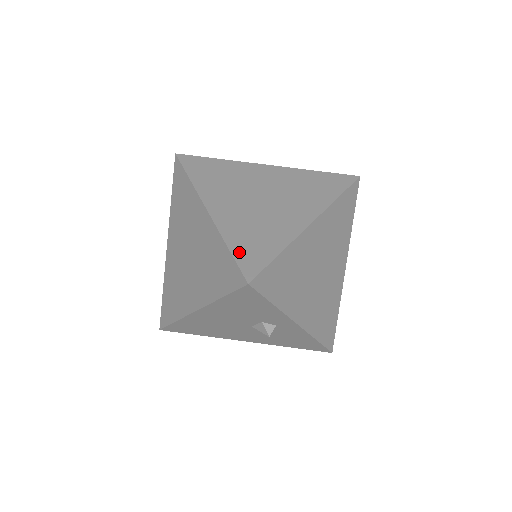
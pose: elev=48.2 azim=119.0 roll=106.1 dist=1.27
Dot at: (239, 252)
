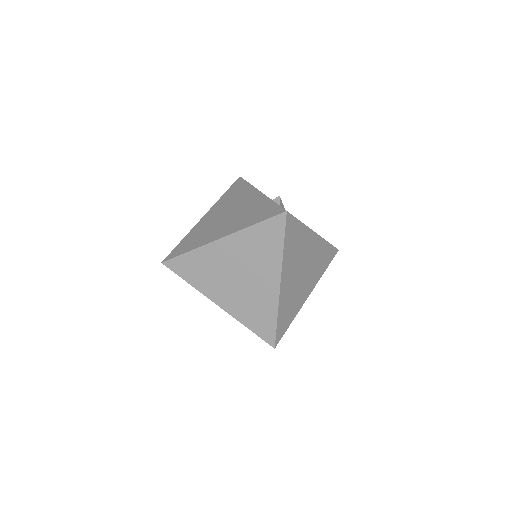
Dot at: (280, 325)
